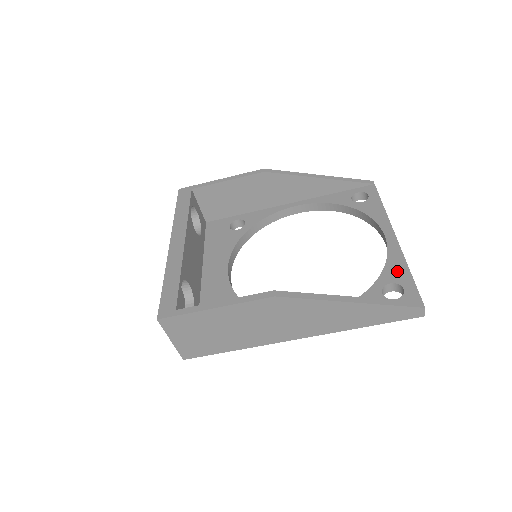
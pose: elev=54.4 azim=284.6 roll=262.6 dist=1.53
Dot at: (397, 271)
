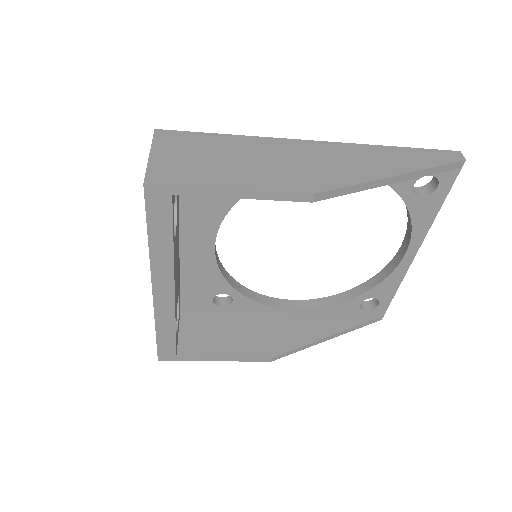
Dot at: (386, 290)
